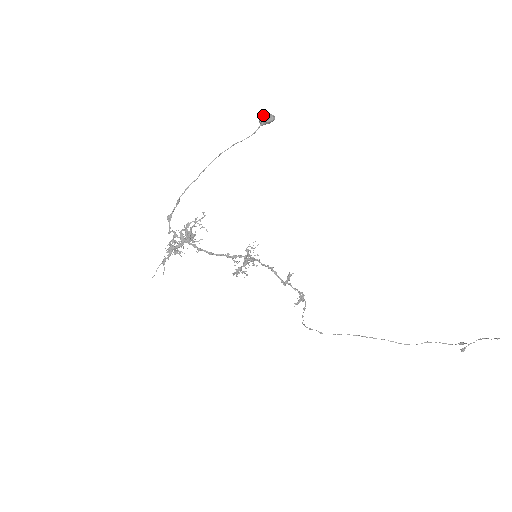
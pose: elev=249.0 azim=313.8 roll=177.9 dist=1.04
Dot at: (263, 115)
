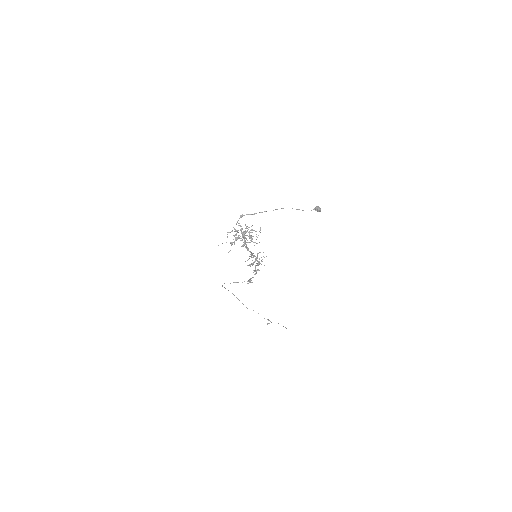
Dot at: (319, 207)
